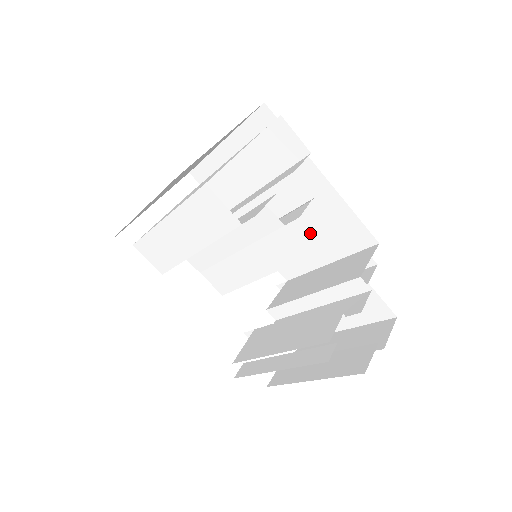
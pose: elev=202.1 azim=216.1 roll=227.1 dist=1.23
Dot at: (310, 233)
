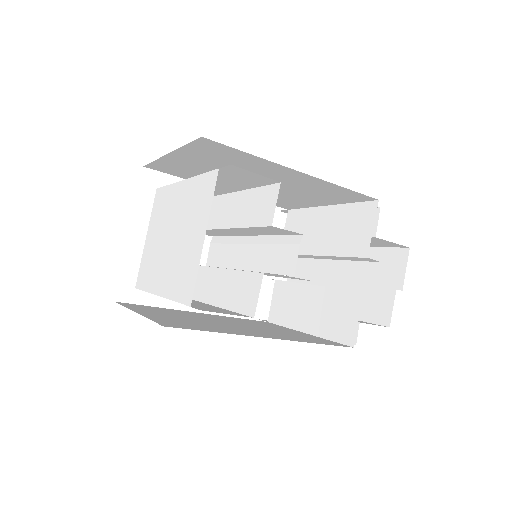
Dot at: (300, 194)
